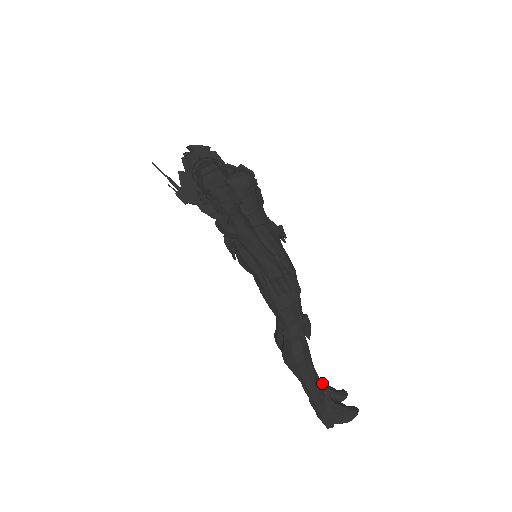
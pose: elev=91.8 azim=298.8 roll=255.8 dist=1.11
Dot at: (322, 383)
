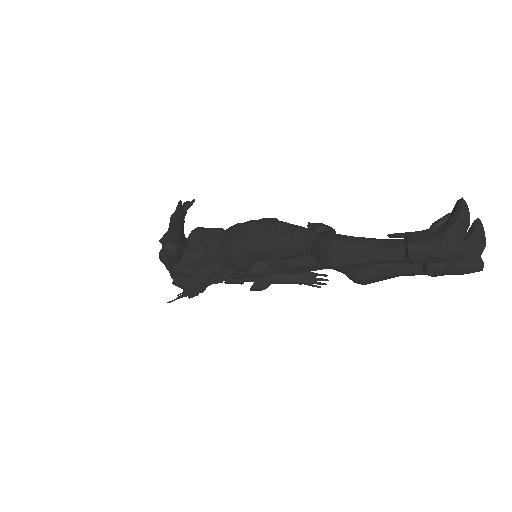
Dot at: (391, 235)
